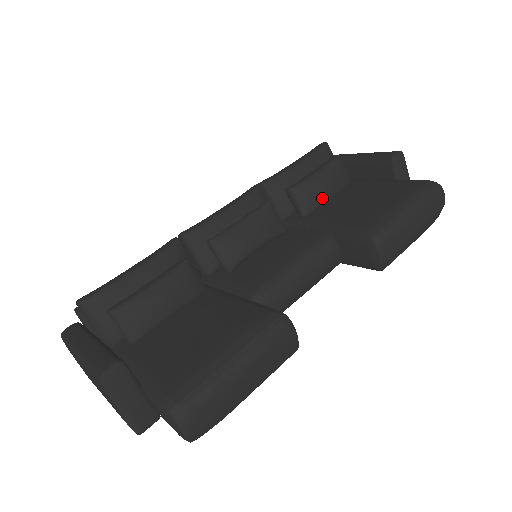
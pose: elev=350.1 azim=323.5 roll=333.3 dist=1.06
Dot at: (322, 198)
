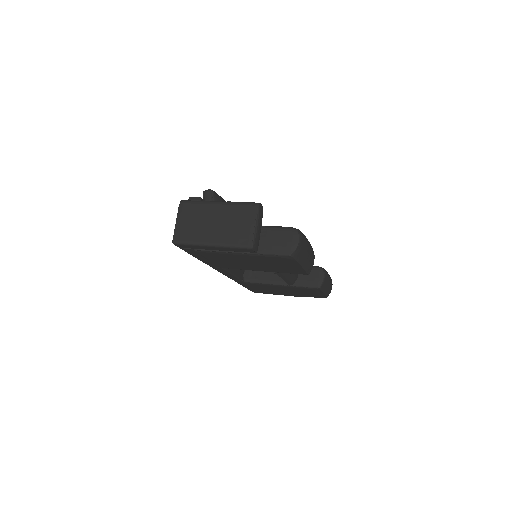
Dot at: occluded
